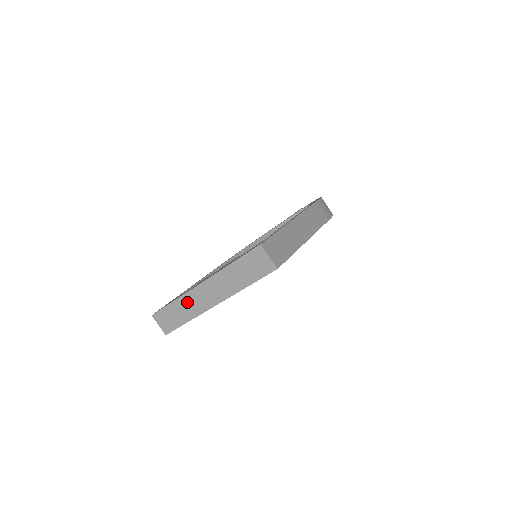
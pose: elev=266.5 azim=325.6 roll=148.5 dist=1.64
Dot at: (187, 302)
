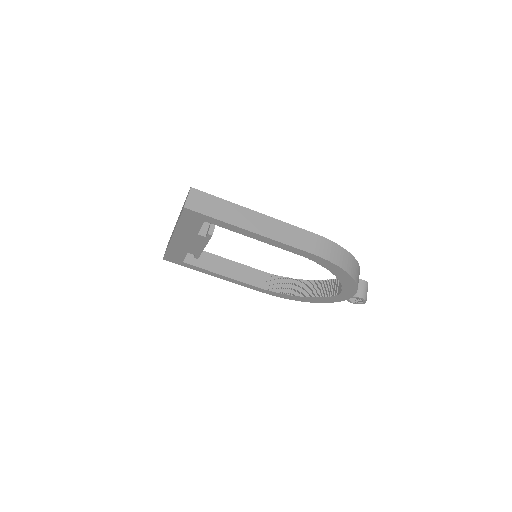
Dot at: occluded
